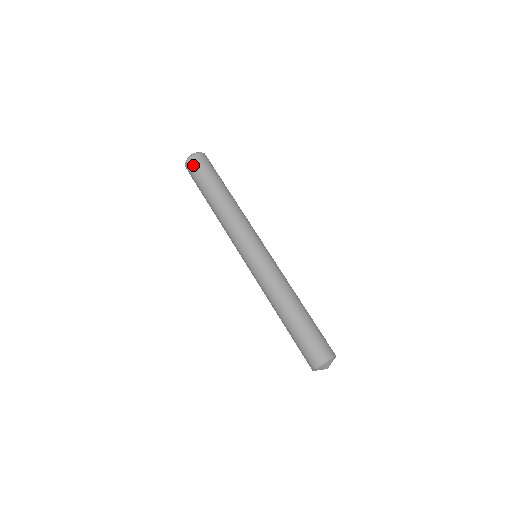
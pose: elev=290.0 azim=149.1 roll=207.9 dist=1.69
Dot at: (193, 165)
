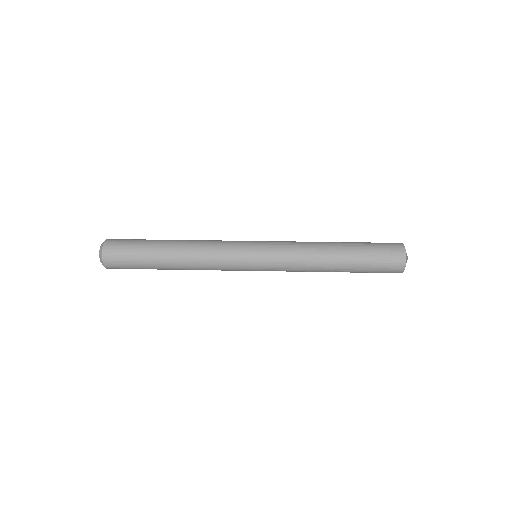
Dot at: (120, 239)
